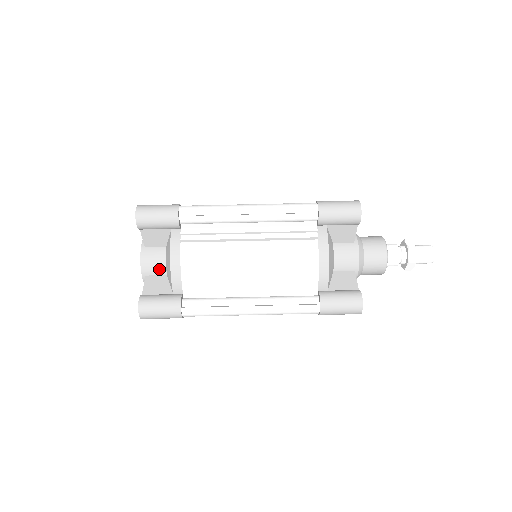
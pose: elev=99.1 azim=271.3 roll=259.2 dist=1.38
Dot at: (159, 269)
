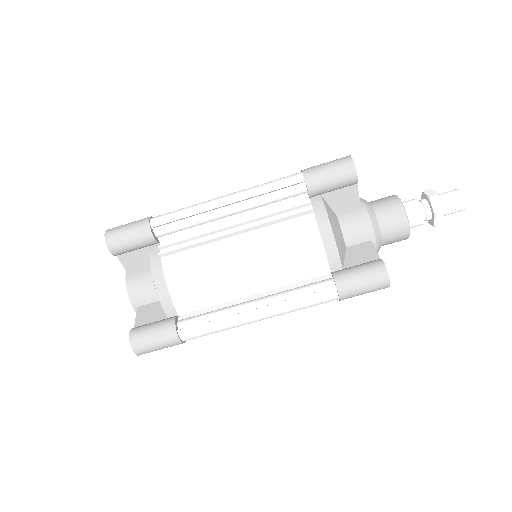
Dot at: (149, 296)
